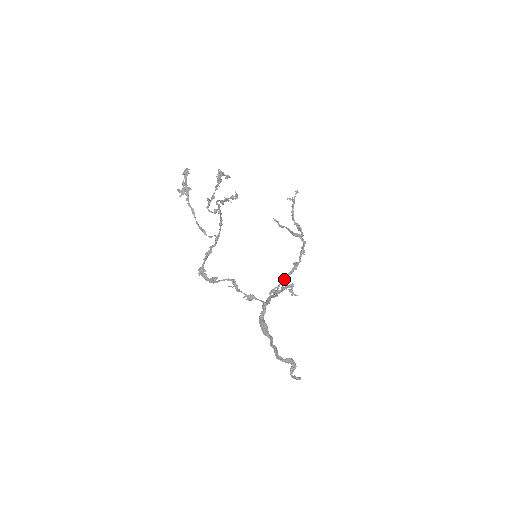
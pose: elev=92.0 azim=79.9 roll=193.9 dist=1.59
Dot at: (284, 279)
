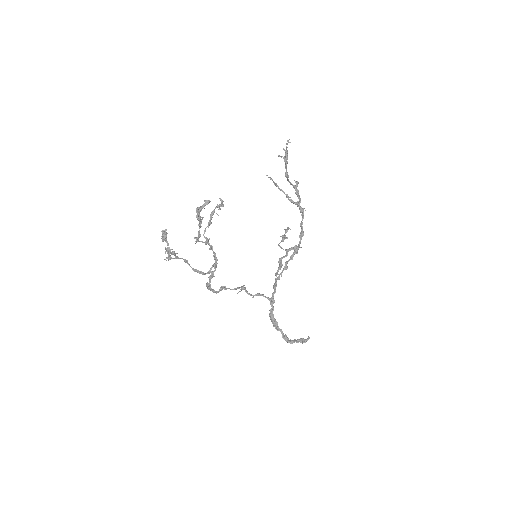
Dot at: (286, 264)
